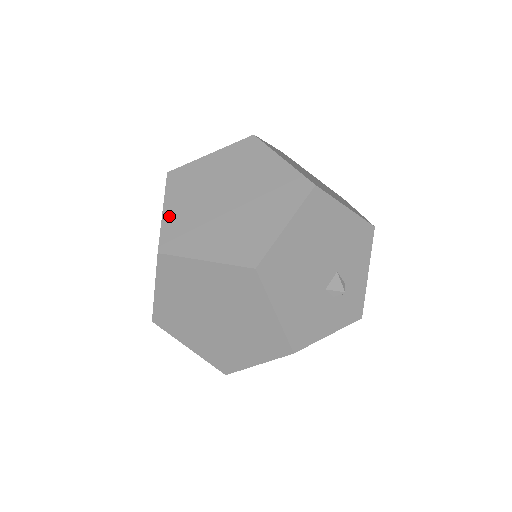
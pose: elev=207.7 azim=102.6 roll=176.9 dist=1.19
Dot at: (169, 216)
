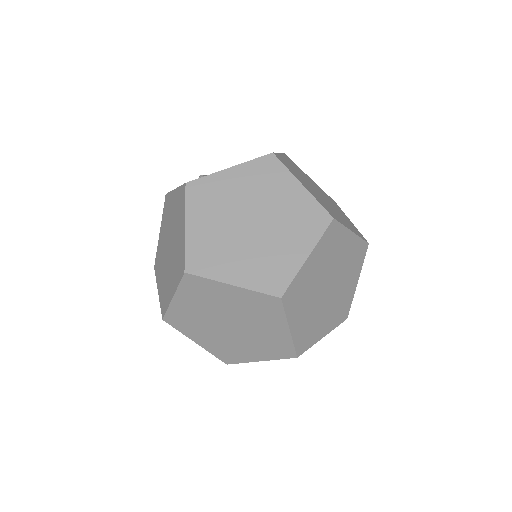
Dot at: occluded
